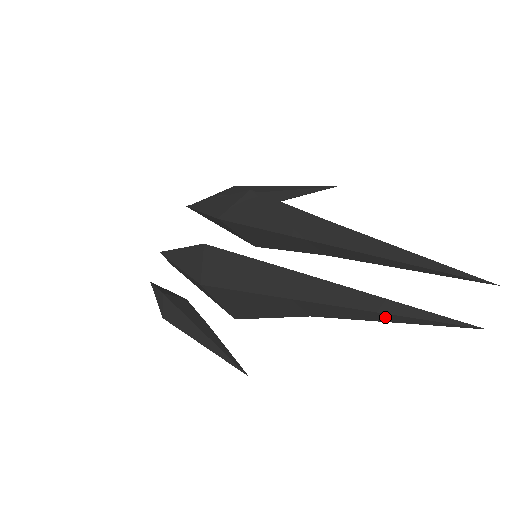
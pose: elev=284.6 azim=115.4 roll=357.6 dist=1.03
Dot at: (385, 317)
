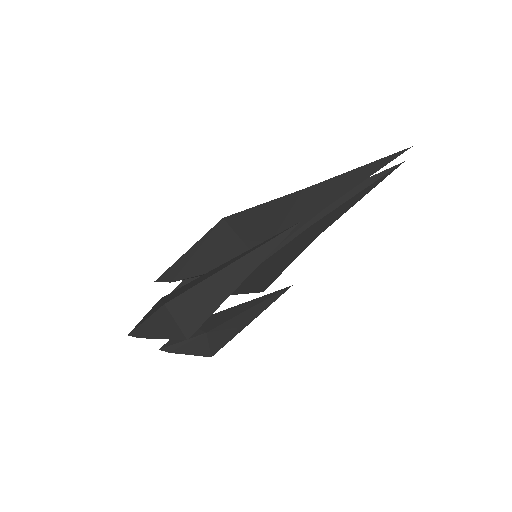
Dot at: (366, 170)
